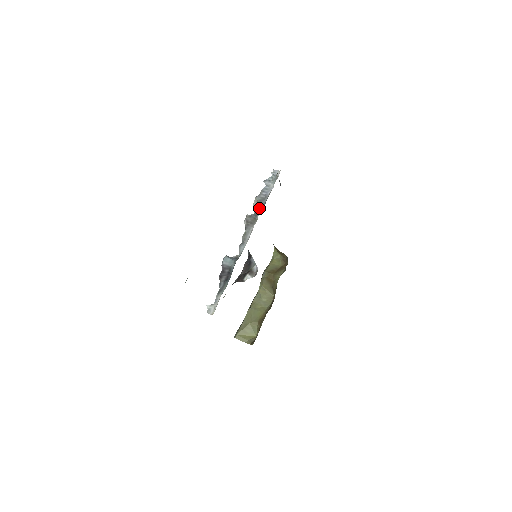
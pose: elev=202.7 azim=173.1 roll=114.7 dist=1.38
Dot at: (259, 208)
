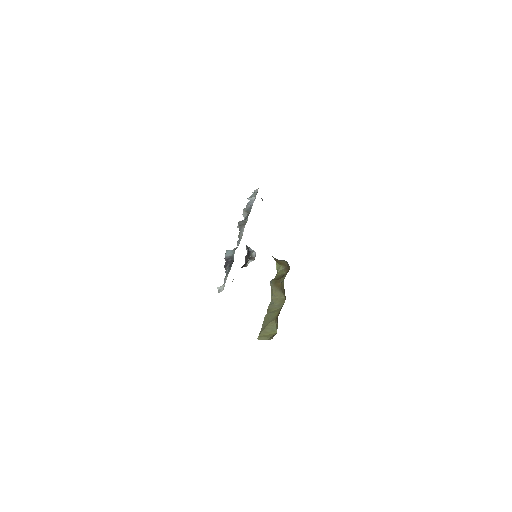
Dot at: (247, 214)
